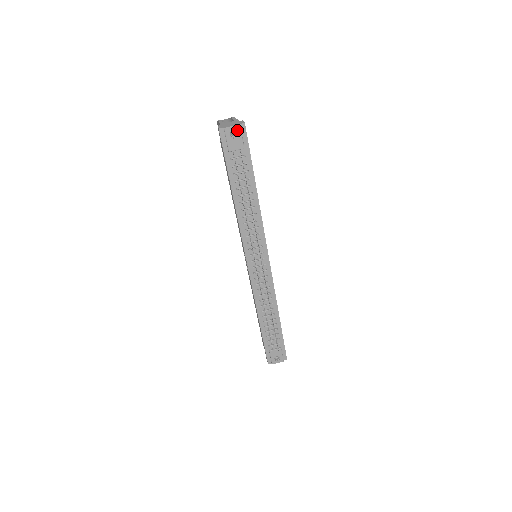
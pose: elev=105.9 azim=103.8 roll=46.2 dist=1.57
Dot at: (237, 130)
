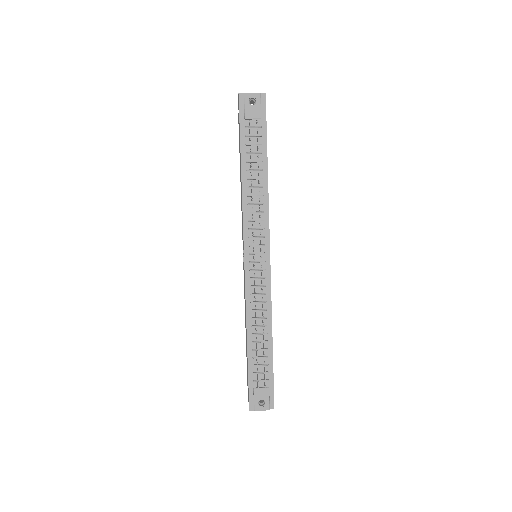
Dot at: (257, 98)
